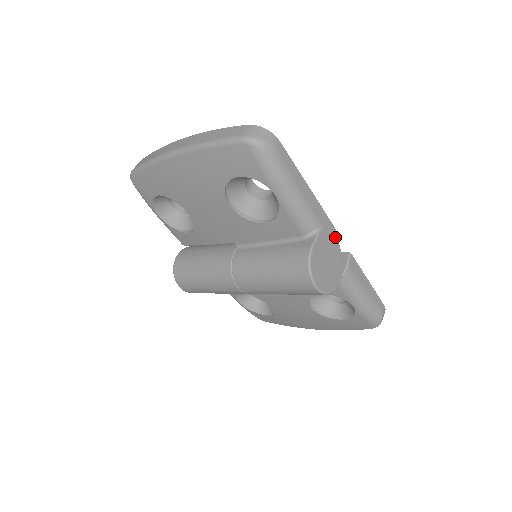
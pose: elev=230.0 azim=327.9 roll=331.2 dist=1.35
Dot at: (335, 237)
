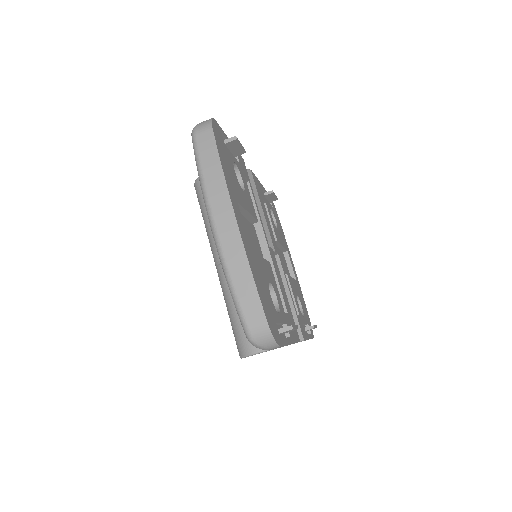
Dot at: occluded
